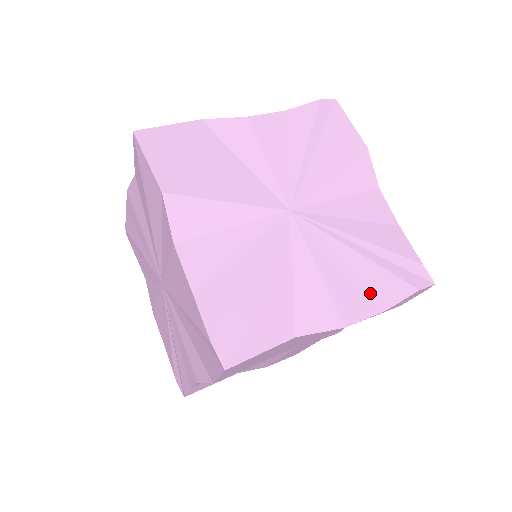
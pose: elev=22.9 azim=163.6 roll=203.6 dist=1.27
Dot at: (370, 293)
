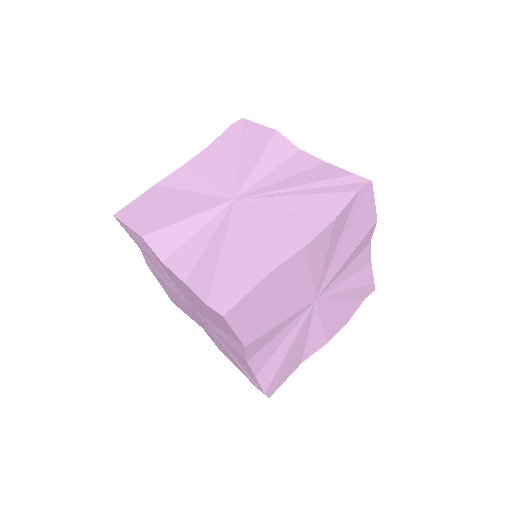
Dot at: (317, 214)
